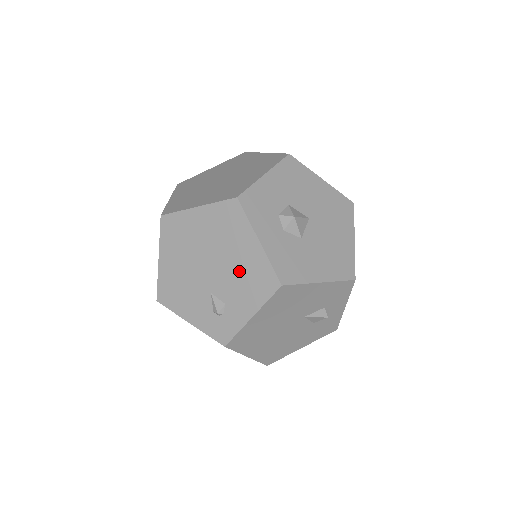
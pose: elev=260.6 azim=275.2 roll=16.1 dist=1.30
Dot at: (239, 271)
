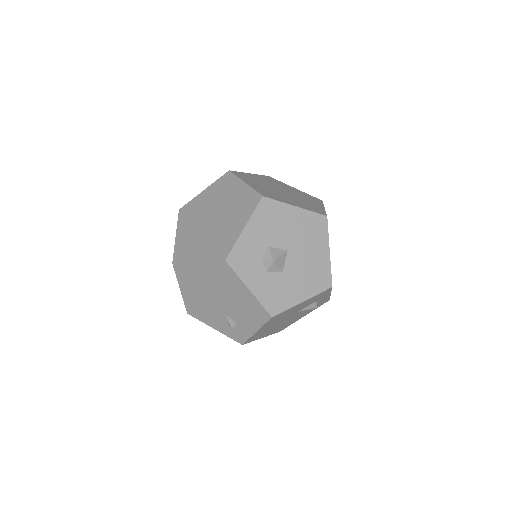
Dot at: (240, 305)
